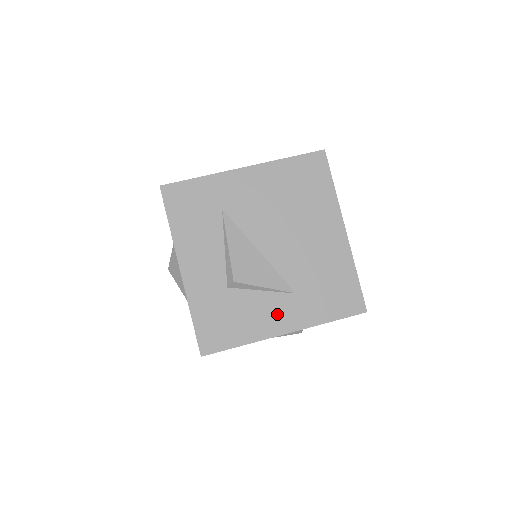
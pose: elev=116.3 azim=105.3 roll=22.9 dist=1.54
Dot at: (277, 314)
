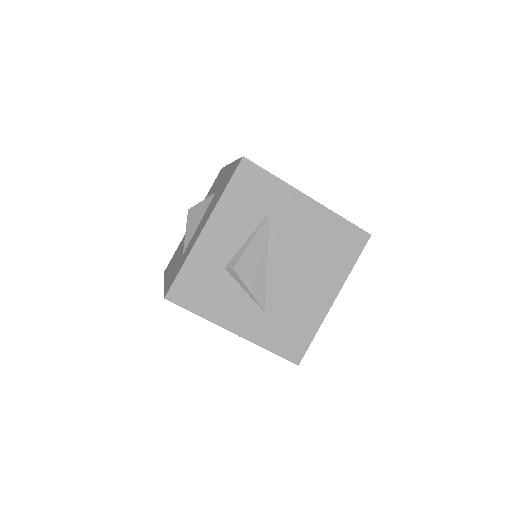
Dot at: (240, 315)
